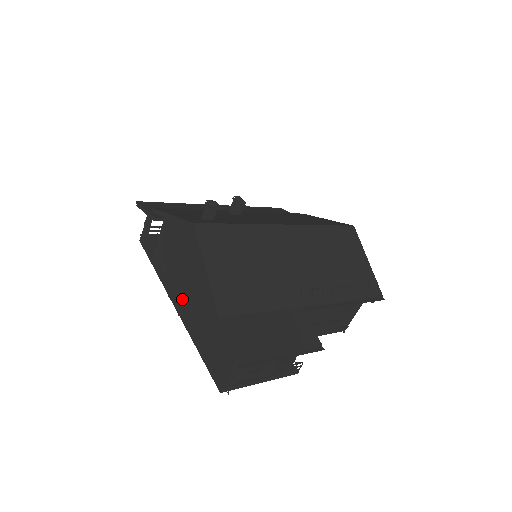
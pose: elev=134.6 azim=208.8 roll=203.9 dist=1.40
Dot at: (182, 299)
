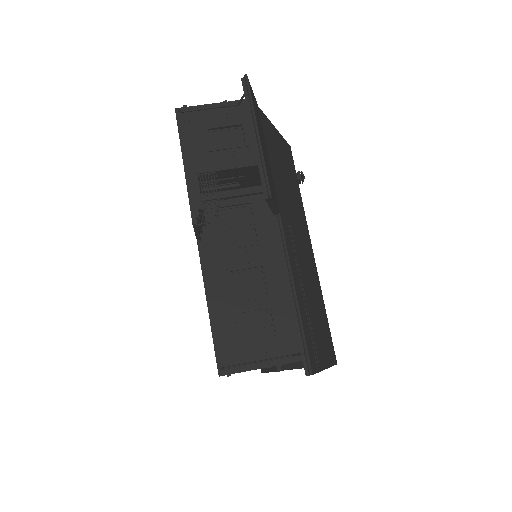
Dot at: occluded
